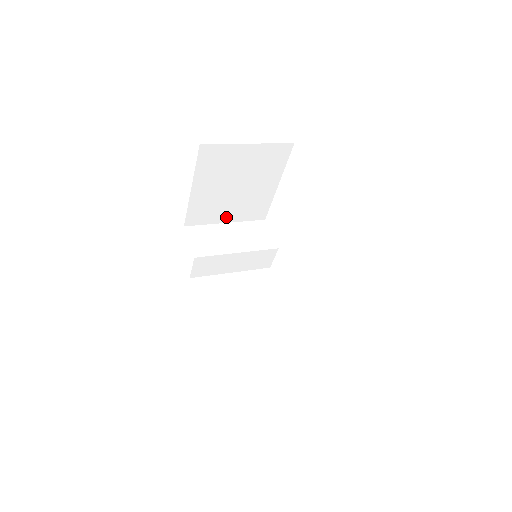
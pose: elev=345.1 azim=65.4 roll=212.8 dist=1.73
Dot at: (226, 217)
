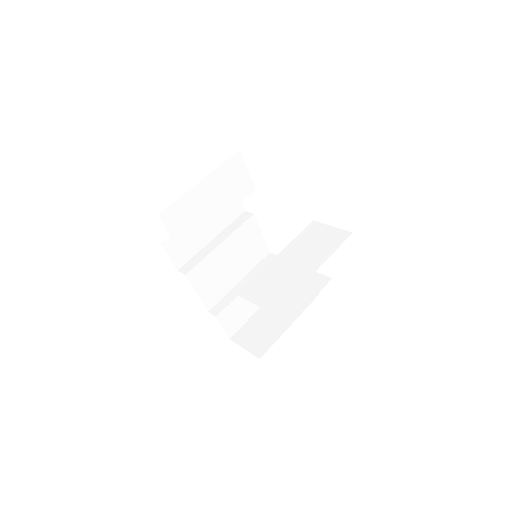
Dot at: occluded
